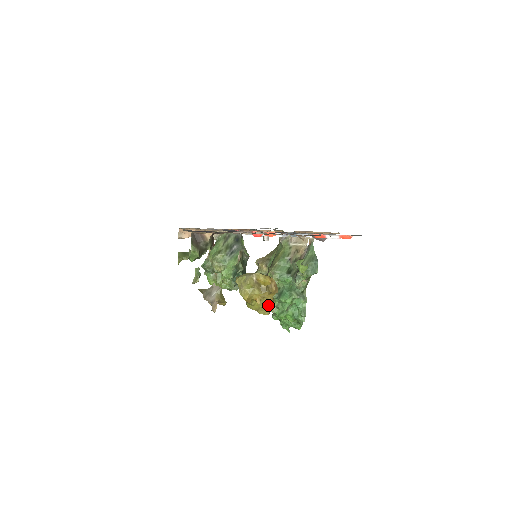
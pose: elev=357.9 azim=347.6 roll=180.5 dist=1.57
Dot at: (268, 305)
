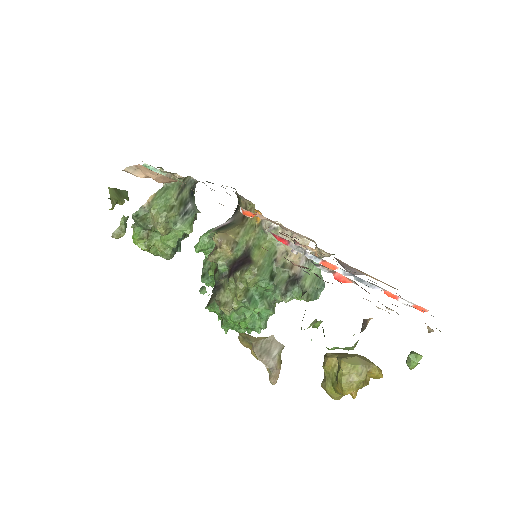
Dot at: occluded
